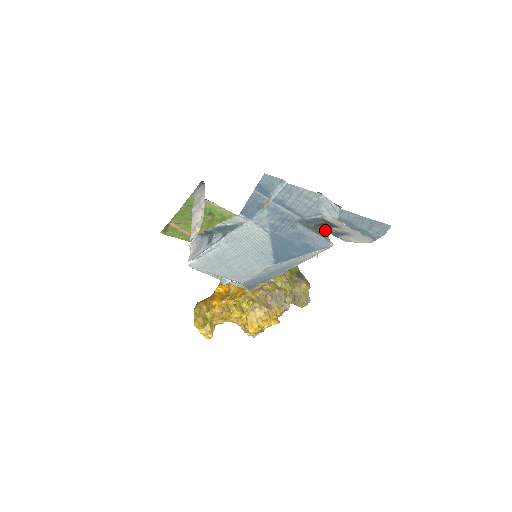
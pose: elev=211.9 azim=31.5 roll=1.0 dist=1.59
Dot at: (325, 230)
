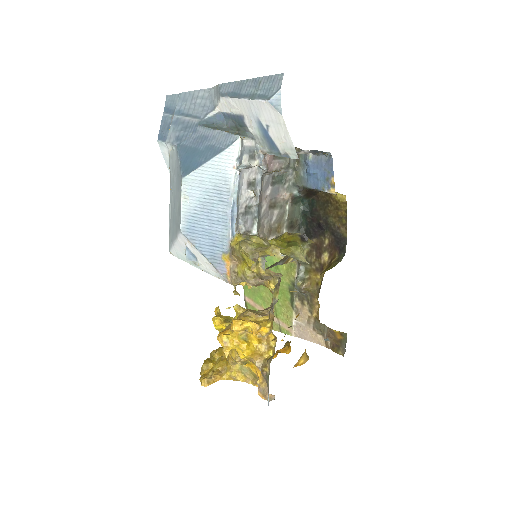
Dot at: (242, 135)
